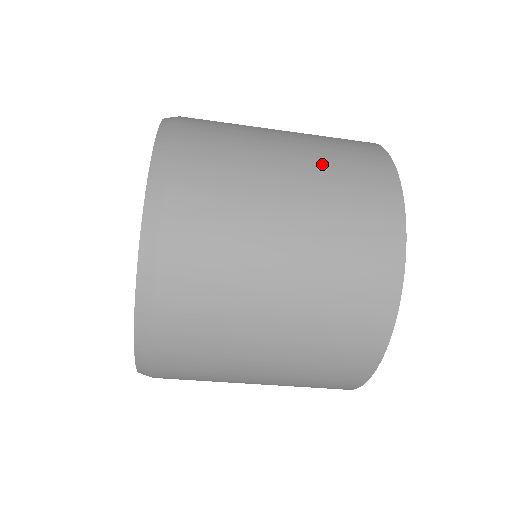
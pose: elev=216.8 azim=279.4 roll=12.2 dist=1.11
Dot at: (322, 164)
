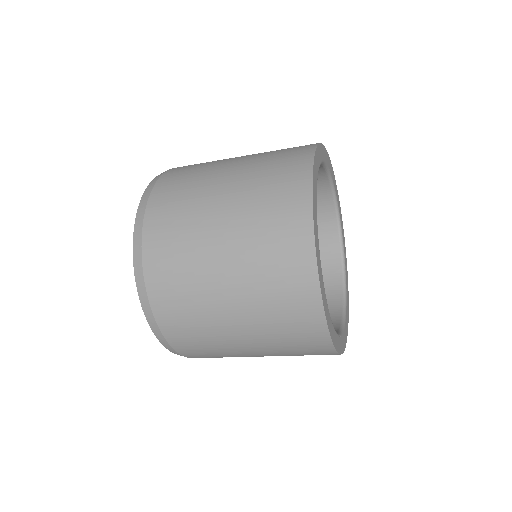
Dot at: (253, 282)
